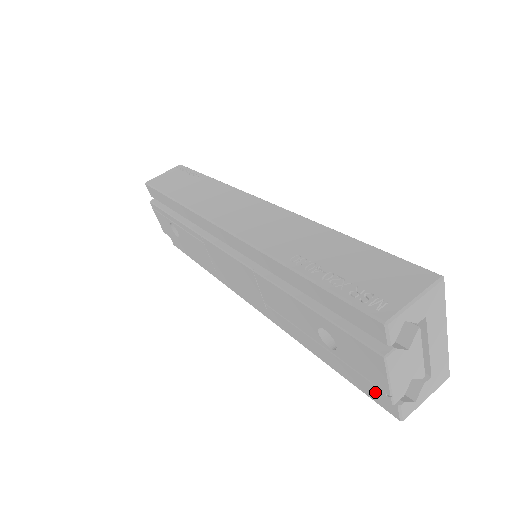
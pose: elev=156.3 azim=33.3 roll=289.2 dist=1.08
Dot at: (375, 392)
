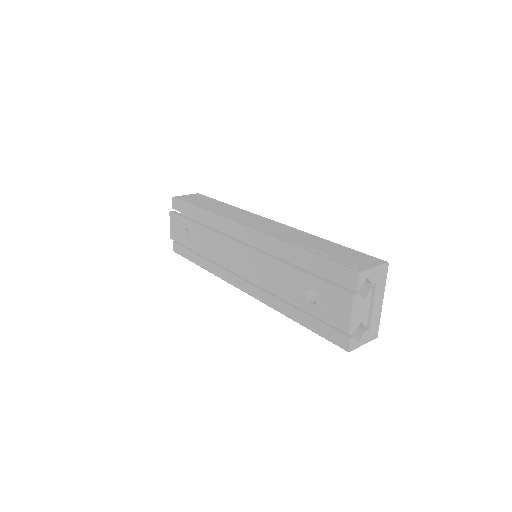
Dot at: (335, 333)
